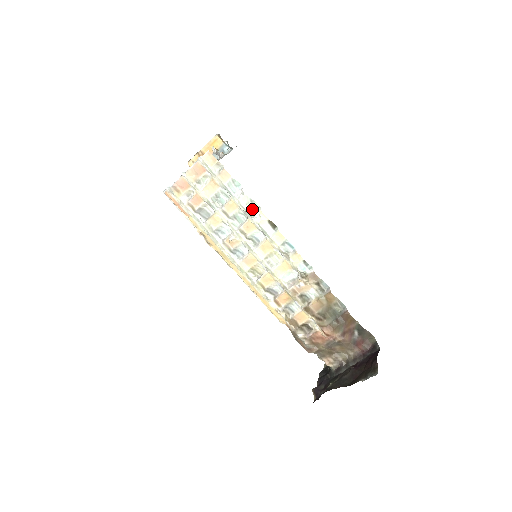
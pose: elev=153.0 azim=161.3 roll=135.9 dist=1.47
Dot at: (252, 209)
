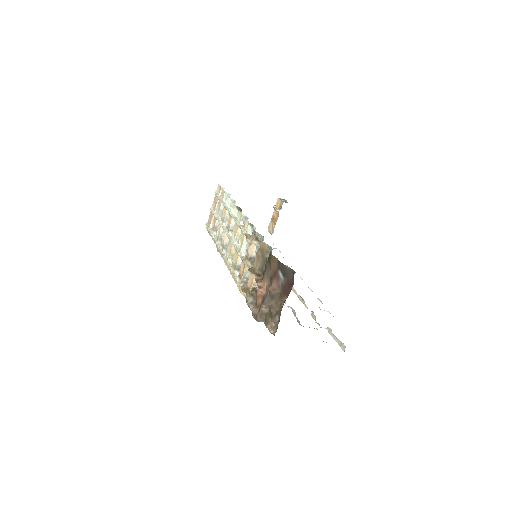
Dot at: occluded
